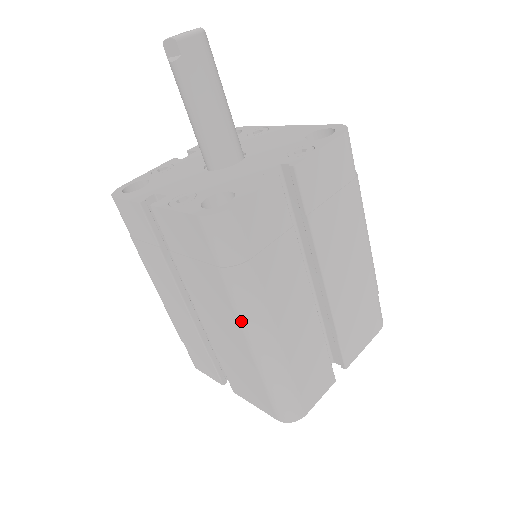
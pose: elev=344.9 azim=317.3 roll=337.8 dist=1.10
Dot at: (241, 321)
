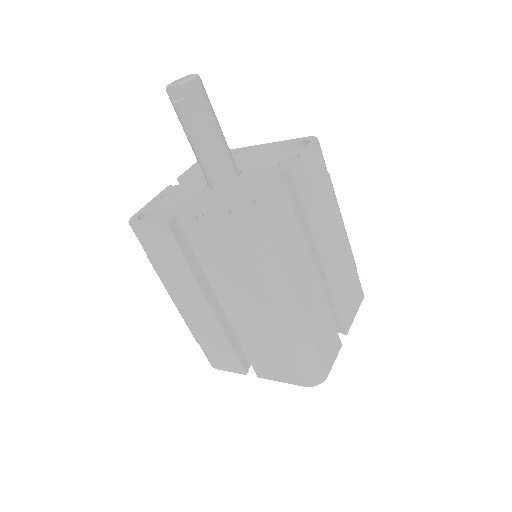
Dot at: (272, 303)
